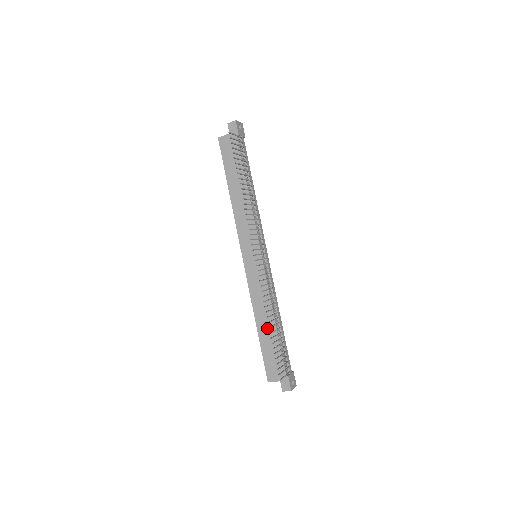
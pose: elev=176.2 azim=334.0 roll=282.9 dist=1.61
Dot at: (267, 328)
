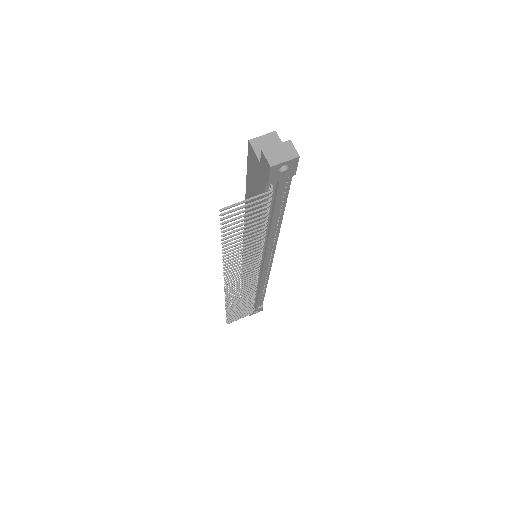
Dot at: occluded
